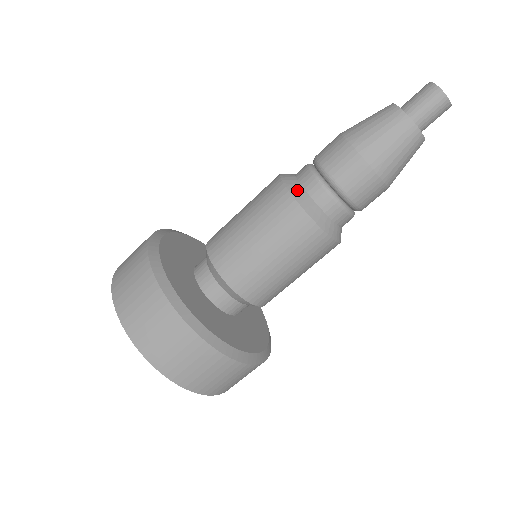
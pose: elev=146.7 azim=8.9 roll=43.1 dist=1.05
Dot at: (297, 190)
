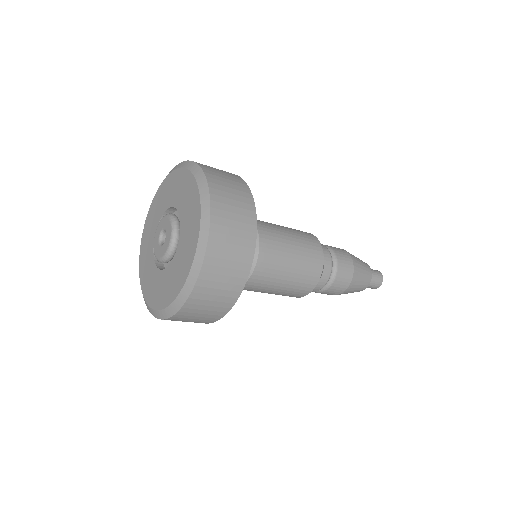
Dot at: occluded
